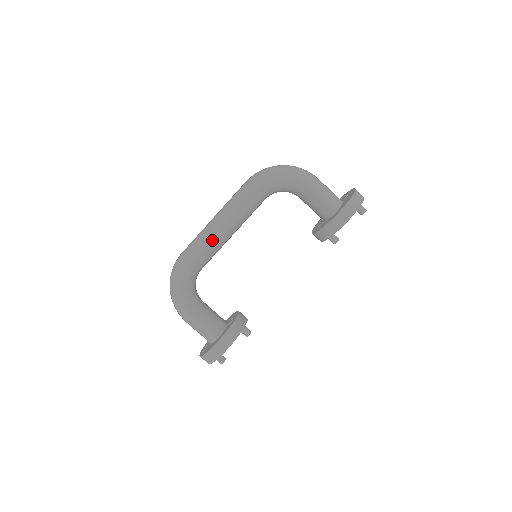
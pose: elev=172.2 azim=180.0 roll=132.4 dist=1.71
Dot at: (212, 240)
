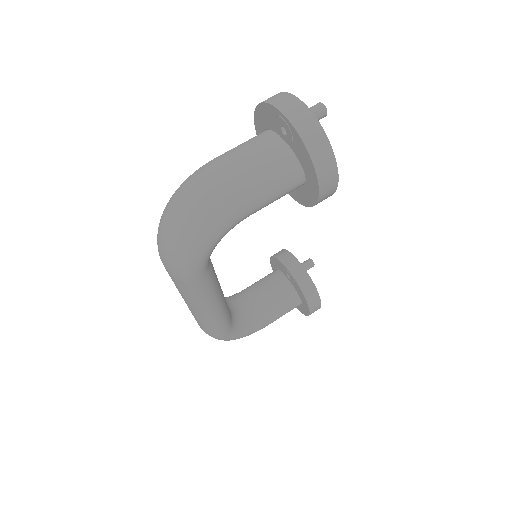
Dot at: (219, 319)
